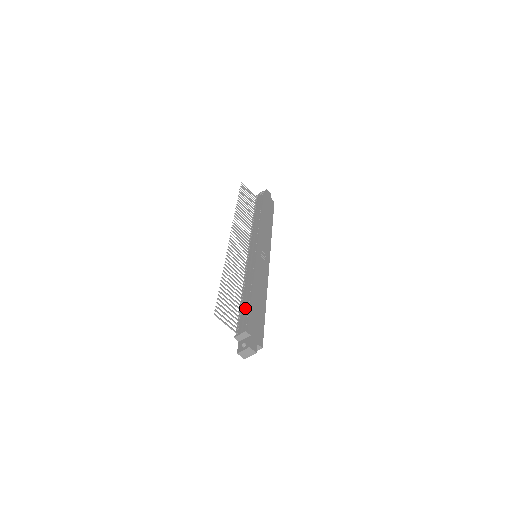
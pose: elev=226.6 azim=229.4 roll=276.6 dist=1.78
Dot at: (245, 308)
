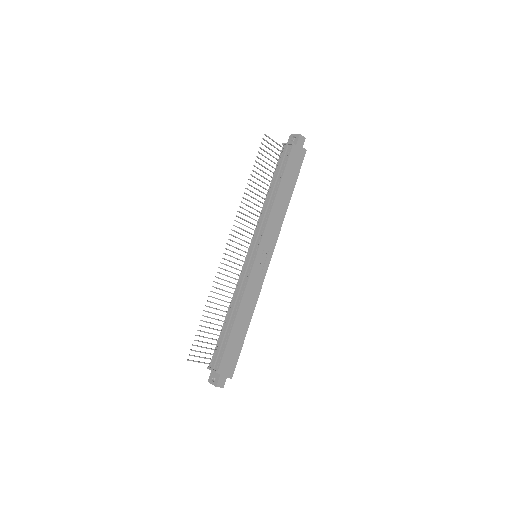
Dot at: (224, 339)
